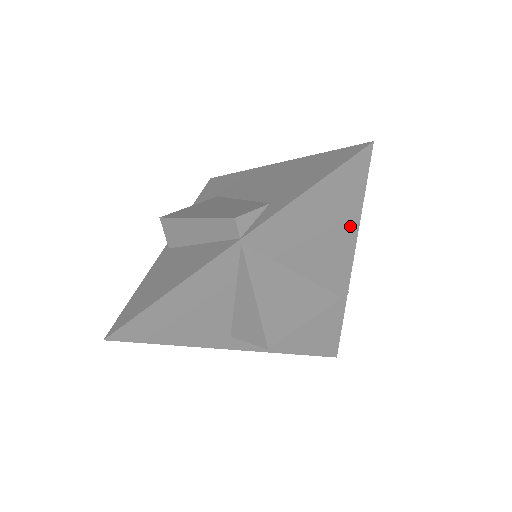
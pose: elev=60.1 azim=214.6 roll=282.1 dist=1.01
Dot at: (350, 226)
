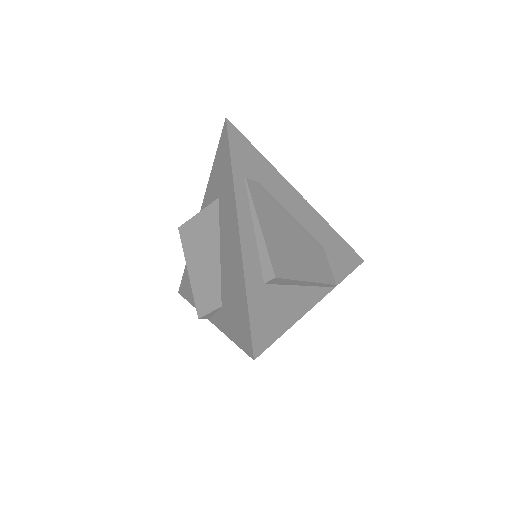
Dot at: occluded
